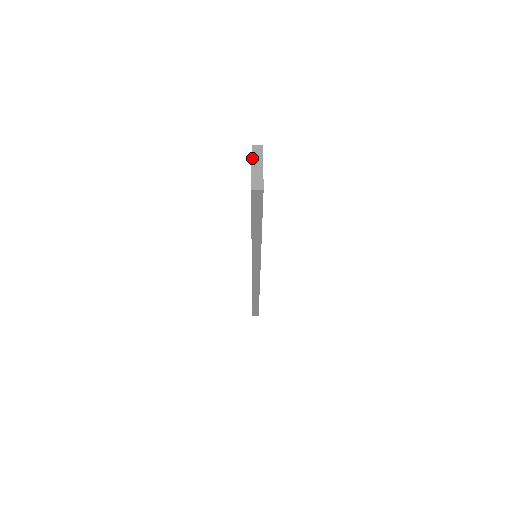
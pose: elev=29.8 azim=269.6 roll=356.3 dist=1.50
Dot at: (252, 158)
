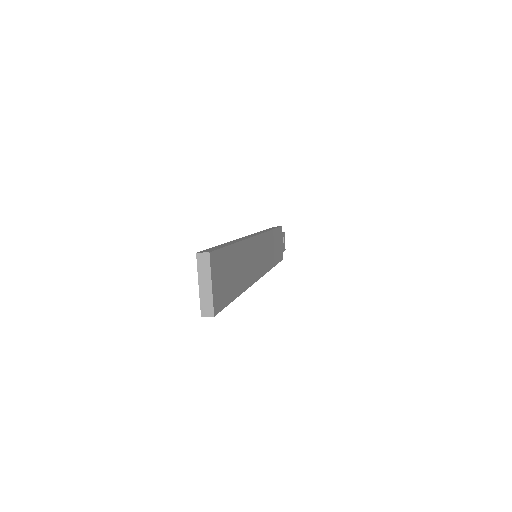
Dot at: (198, 273)
